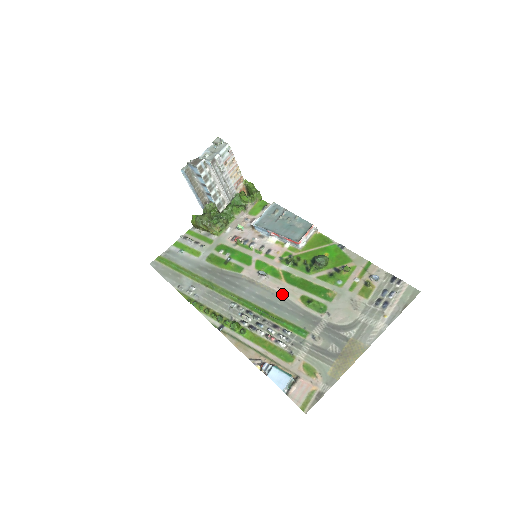
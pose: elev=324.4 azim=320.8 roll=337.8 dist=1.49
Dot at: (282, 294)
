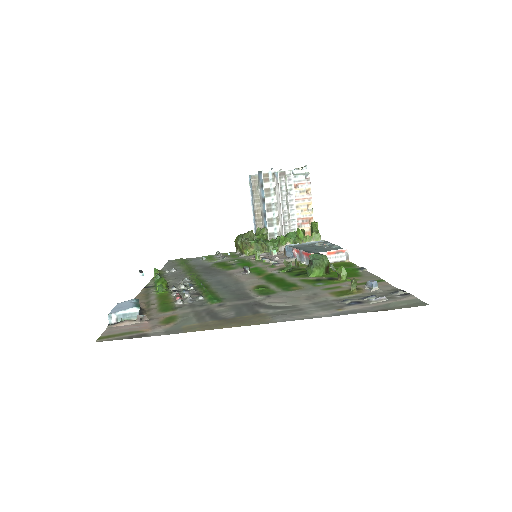
Dot at: (243, 282)
